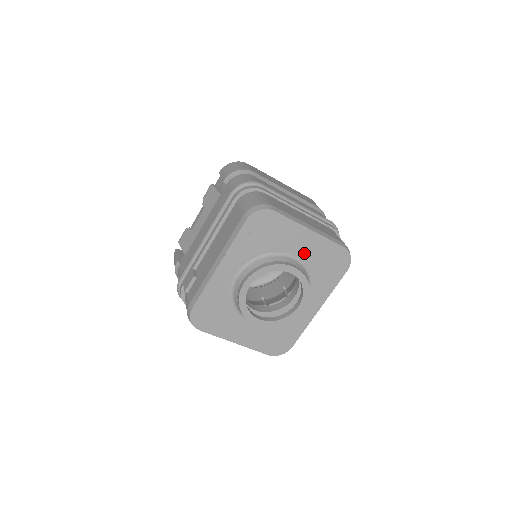
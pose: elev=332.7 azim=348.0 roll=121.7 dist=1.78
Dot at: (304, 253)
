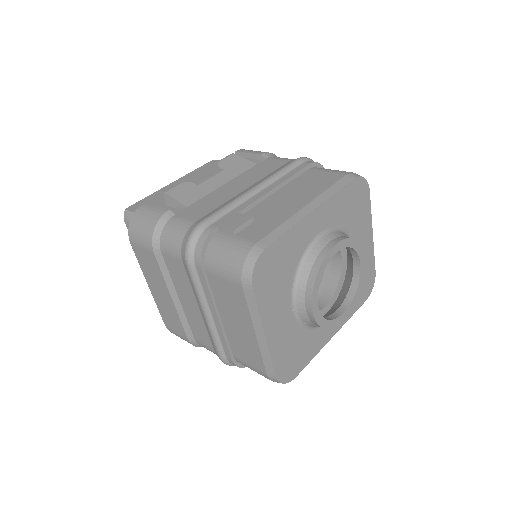
Dot at: occluded
